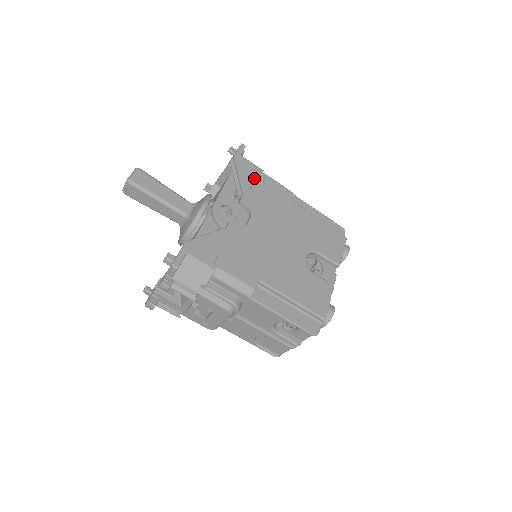
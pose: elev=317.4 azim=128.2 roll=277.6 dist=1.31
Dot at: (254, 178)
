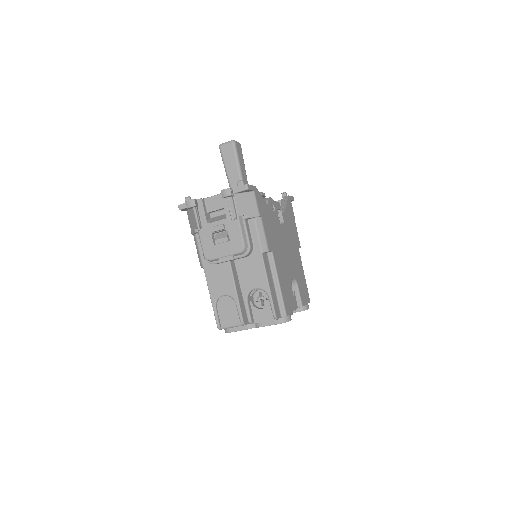
Dot at: (291, 215)
